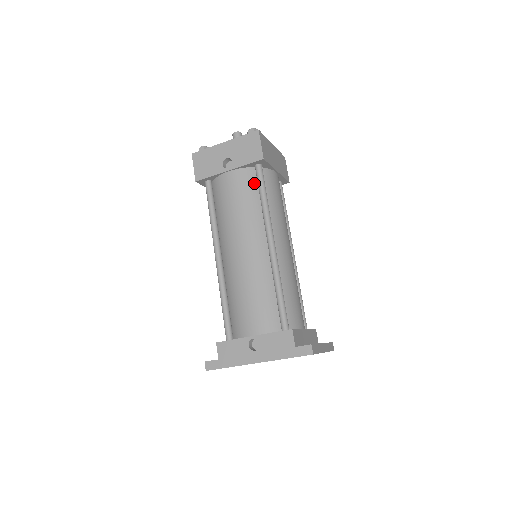
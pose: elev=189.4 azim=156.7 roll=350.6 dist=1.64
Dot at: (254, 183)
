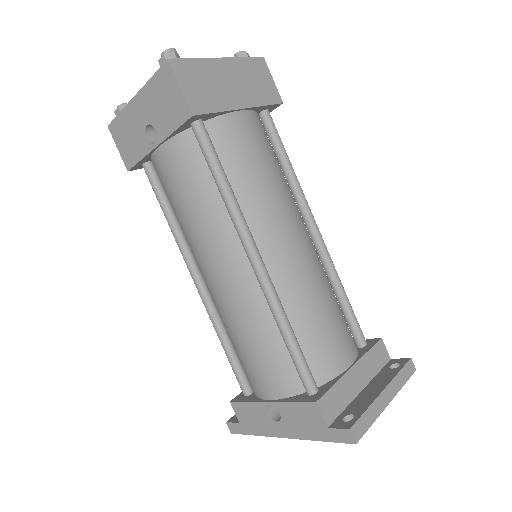
Dot at: (200, 157)
